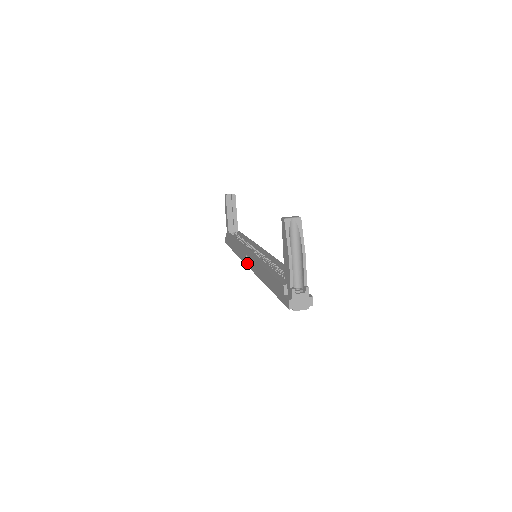
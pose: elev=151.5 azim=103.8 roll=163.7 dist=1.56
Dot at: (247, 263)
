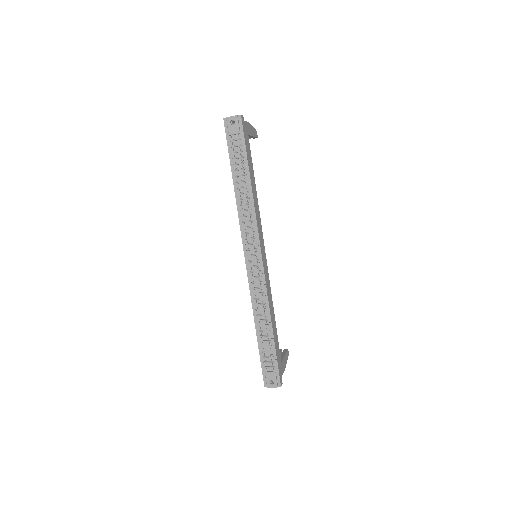
Dot at: (245, 258)
